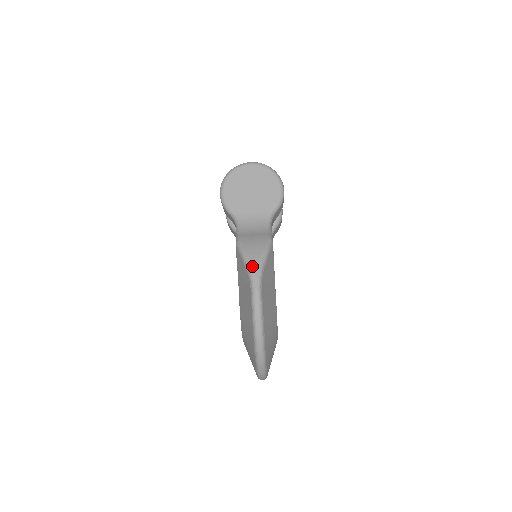
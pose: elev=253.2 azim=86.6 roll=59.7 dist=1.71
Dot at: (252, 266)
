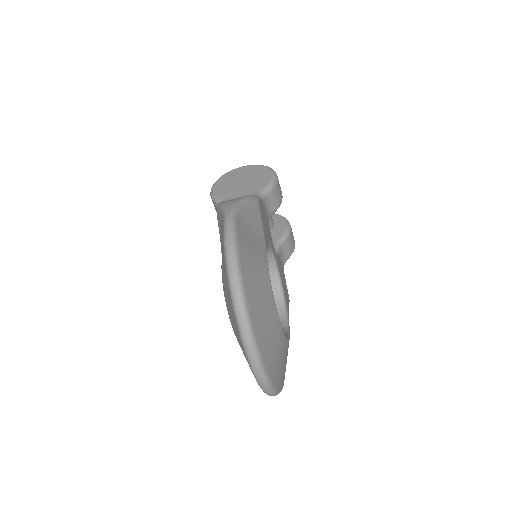
Dot at: (227, 204)
